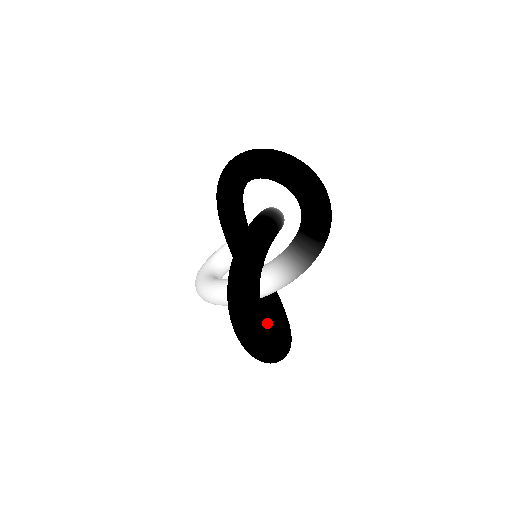
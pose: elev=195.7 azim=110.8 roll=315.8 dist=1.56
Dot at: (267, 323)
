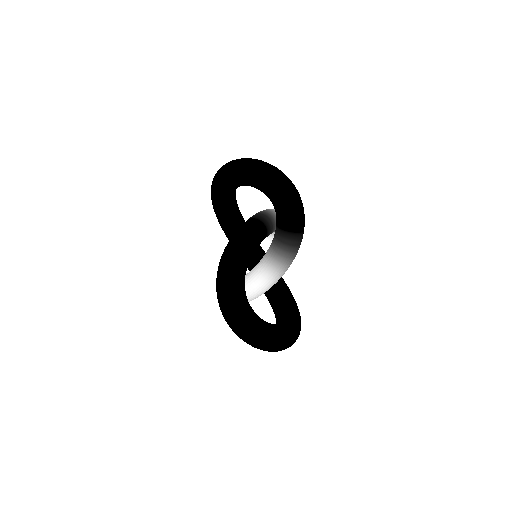
Dot at: (277, 316)
